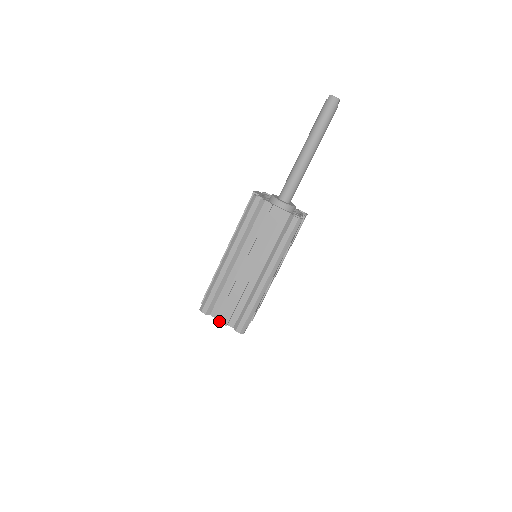
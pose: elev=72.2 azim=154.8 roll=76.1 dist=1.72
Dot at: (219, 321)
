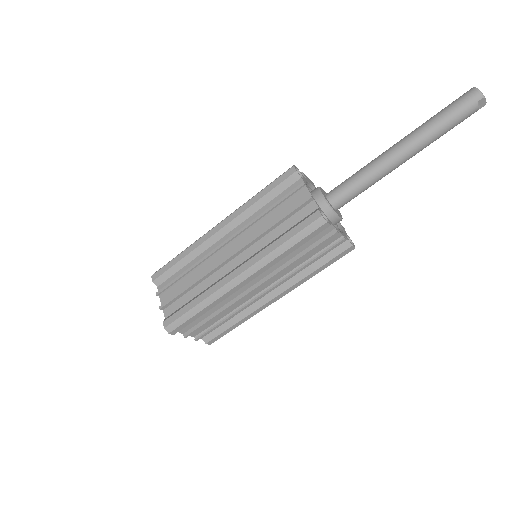
Dot at: occluded
